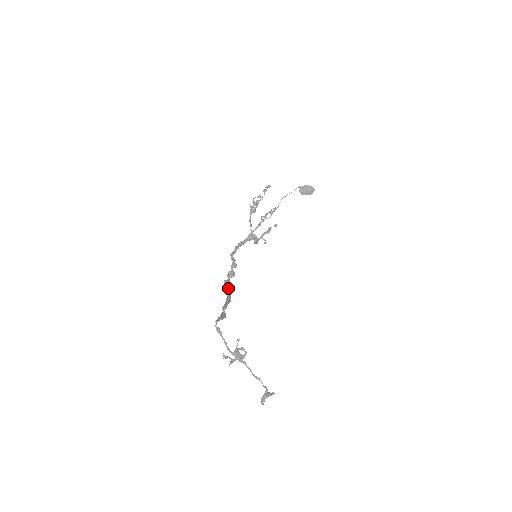
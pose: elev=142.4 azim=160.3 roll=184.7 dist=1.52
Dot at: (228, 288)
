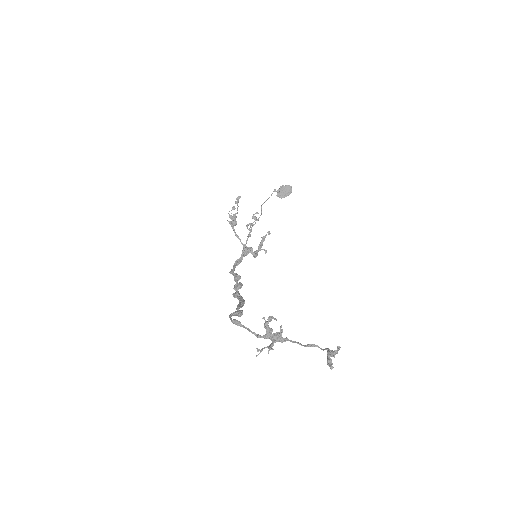
Dot at: (238, 296)
